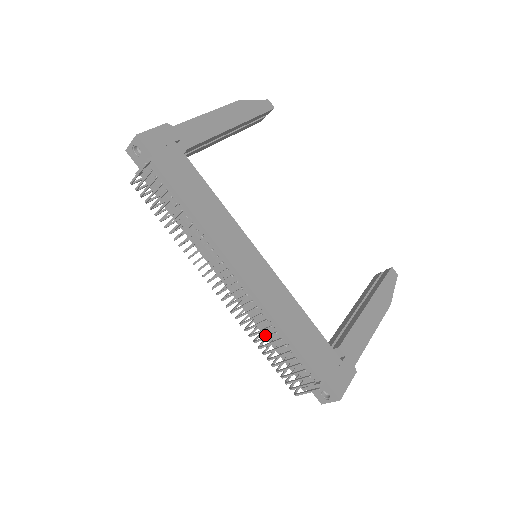
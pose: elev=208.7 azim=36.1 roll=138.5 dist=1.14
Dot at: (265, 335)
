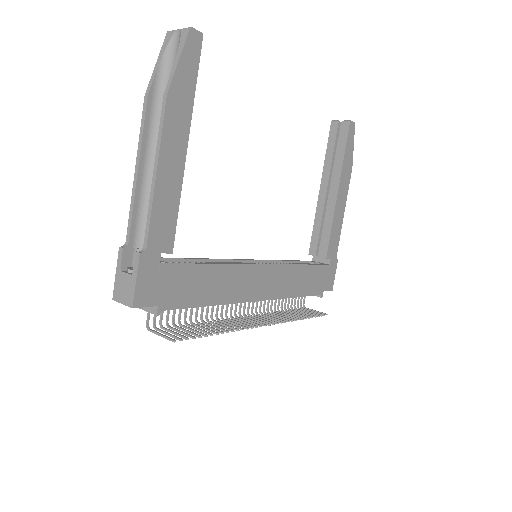
Dot at: occluded
